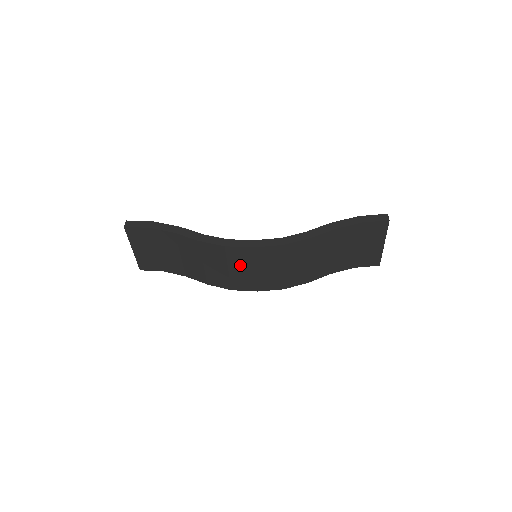
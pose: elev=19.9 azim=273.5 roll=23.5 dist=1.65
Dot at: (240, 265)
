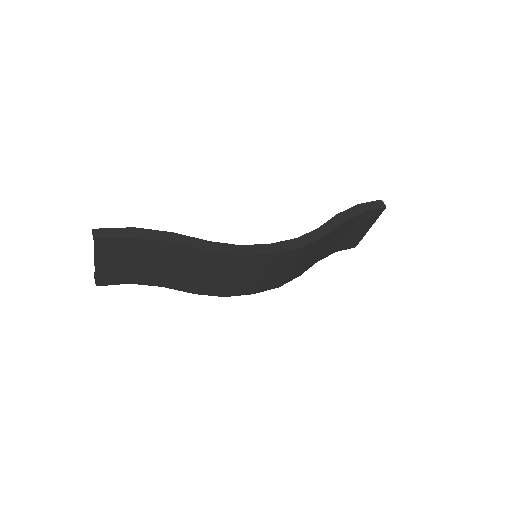
Dot at: (249, 272)
